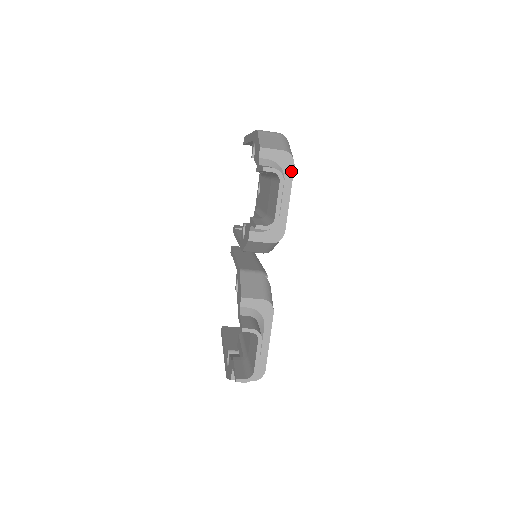
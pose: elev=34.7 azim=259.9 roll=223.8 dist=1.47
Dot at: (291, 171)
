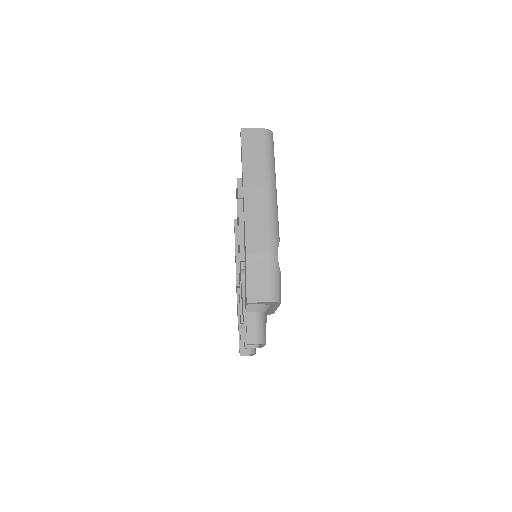
Dot at: (278, 305)
